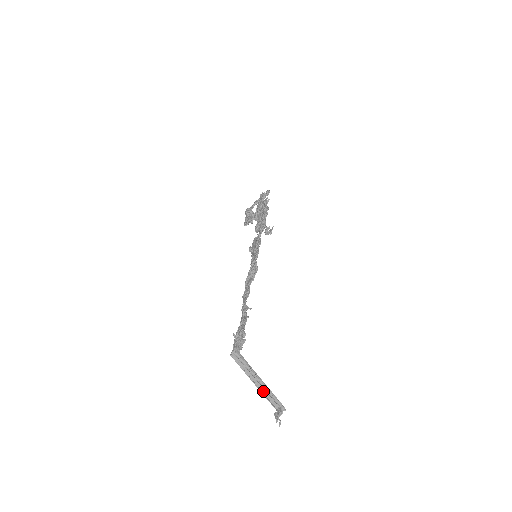
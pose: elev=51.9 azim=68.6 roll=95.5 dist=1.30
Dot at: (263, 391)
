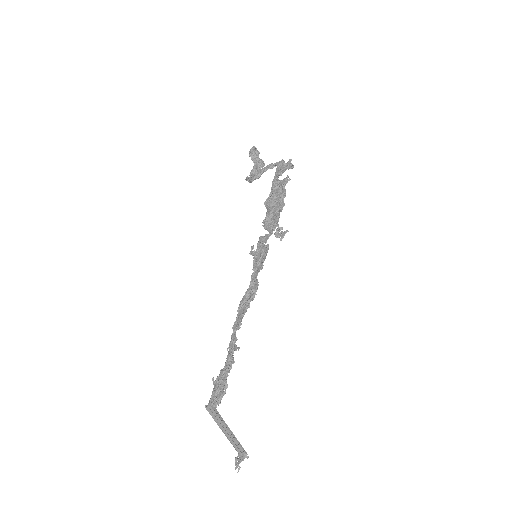
Dot at: (230, 439)
